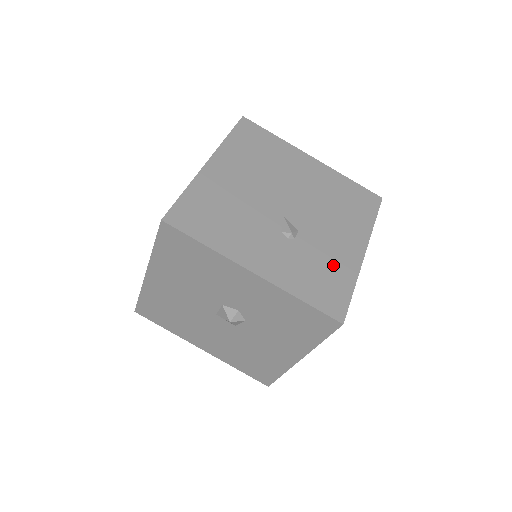
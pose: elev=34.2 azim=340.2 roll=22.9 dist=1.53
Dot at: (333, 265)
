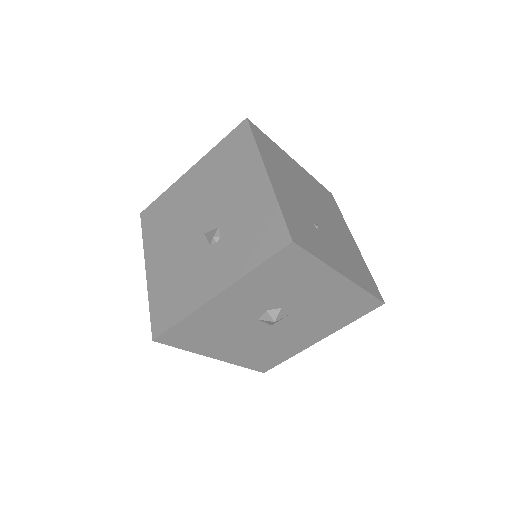
Dot at: (254, 214)
